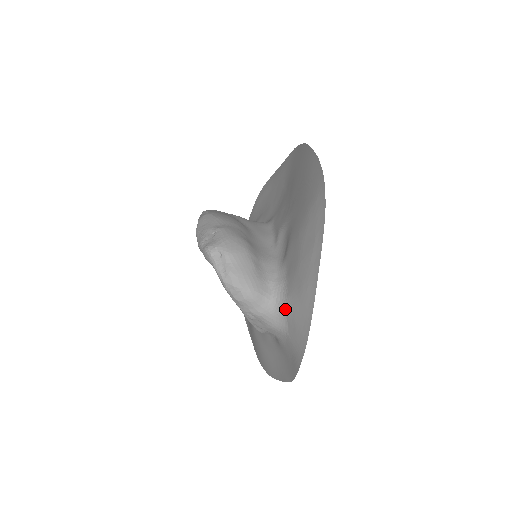
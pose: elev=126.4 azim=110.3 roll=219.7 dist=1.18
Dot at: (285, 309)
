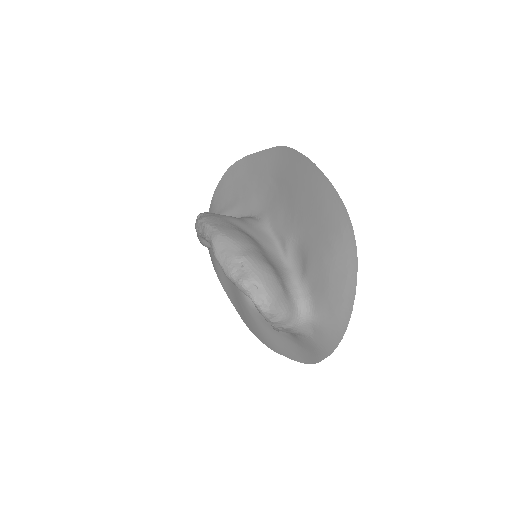
Dot at: (312, 322)
